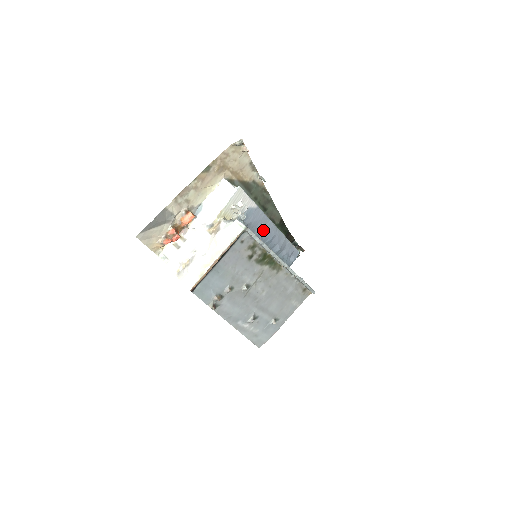
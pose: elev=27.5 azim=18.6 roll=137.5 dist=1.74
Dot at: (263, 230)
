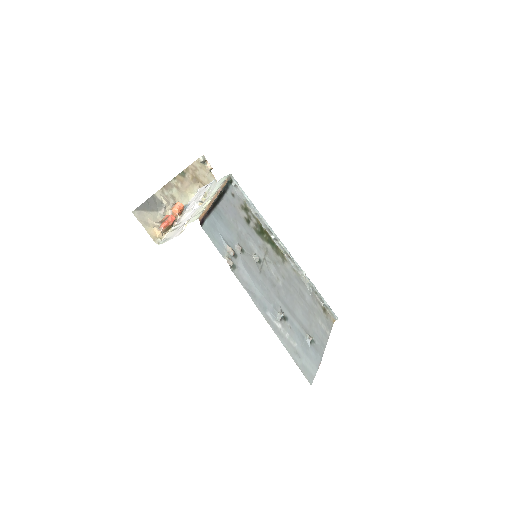
Dot at: occluded
